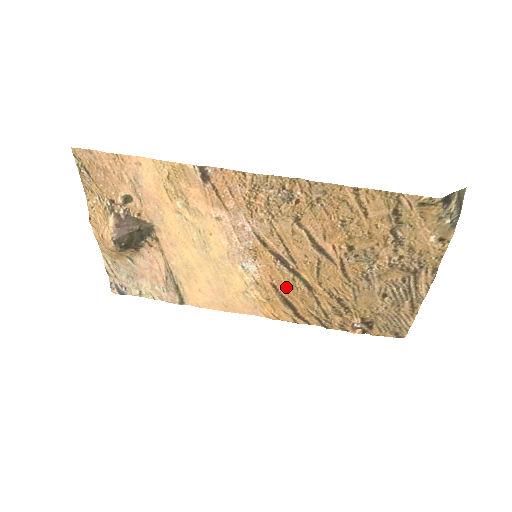
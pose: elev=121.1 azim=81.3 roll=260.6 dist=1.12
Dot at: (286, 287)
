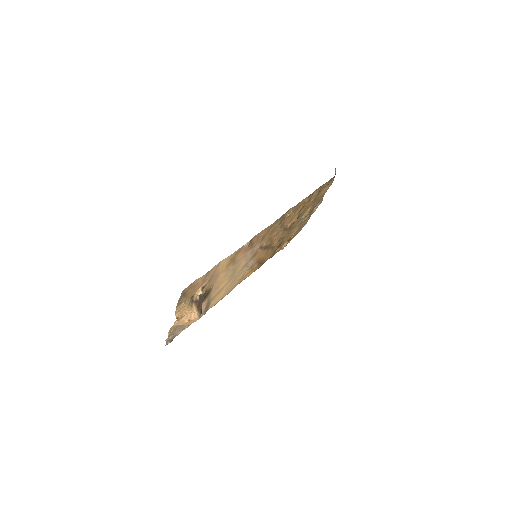
Dot at: (263, 257)
